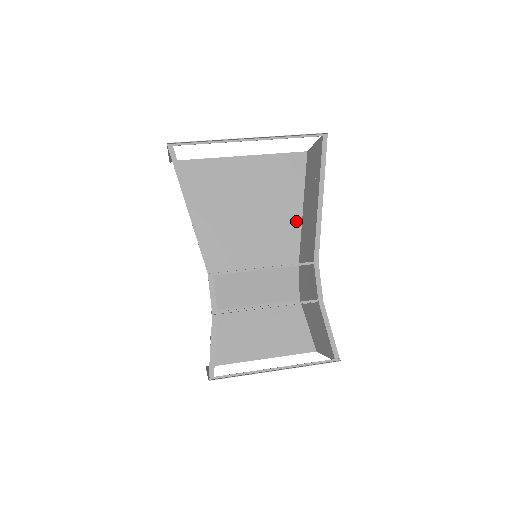
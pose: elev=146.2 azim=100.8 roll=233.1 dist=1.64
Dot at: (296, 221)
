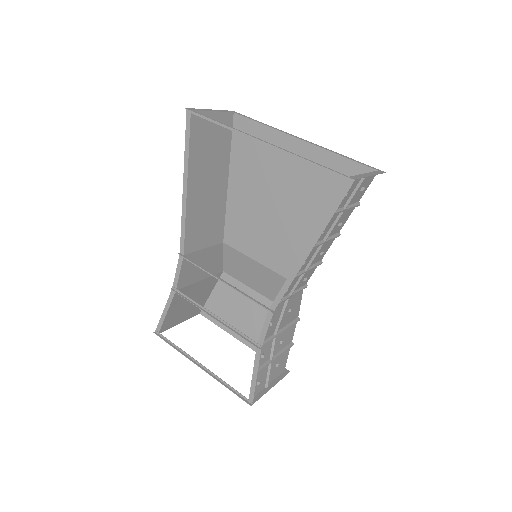
Dot at: occluded
